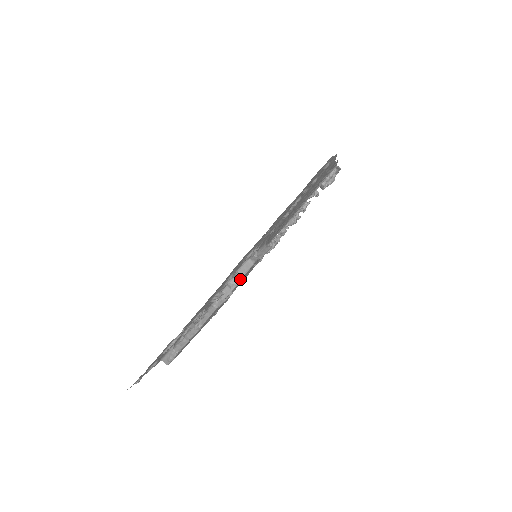
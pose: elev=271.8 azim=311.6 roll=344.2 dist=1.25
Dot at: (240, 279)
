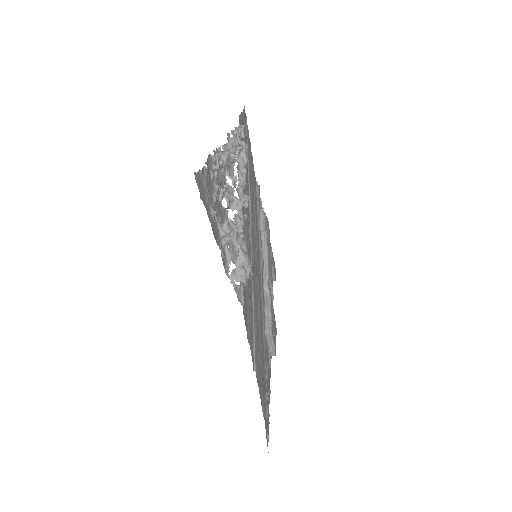
Dot at: (275, 341)
